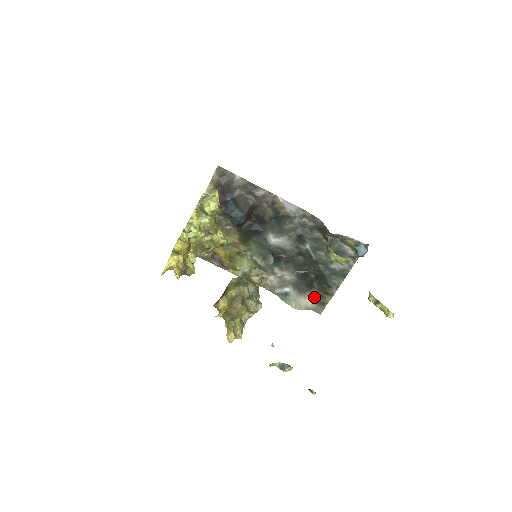
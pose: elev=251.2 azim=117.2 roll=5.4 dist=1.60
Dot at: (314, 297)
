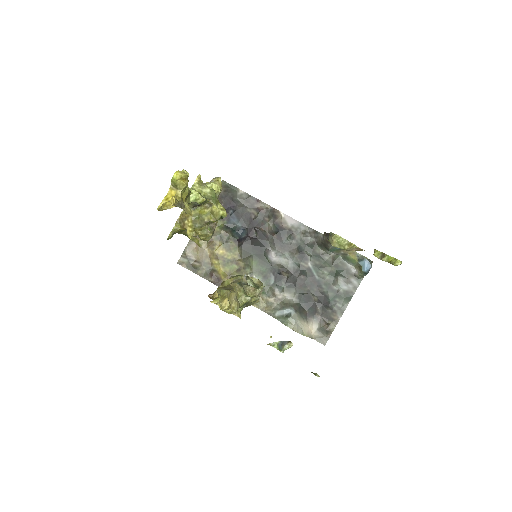
Dot at: (317, 324)
